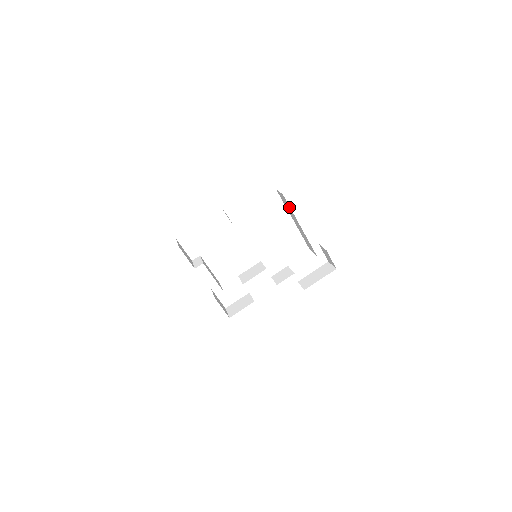
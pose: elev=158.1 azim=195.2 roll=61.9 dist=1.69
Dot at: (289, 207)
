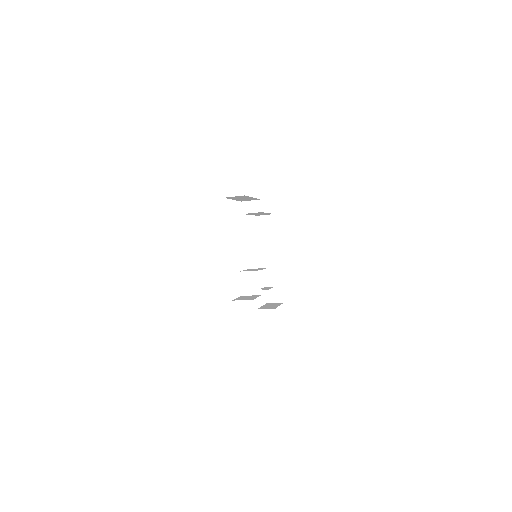
Dot at: (273, 228)
